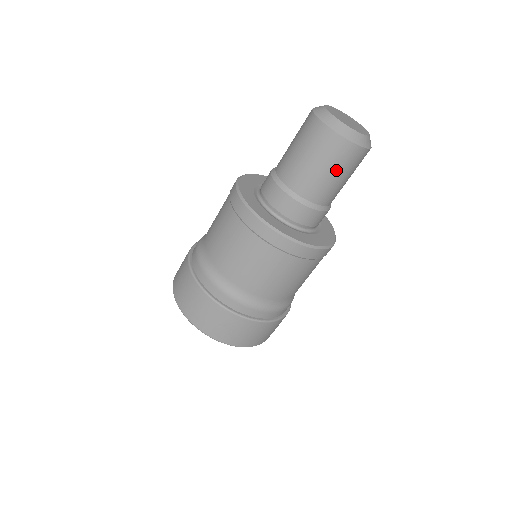
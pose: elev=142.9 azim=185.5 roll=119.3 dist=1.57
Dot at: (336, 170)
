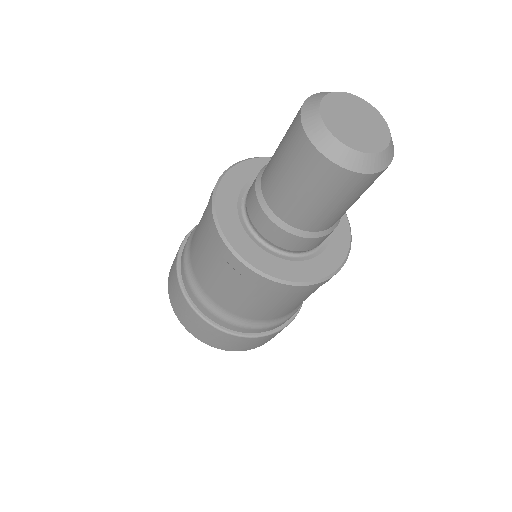
Dot at: occluded
